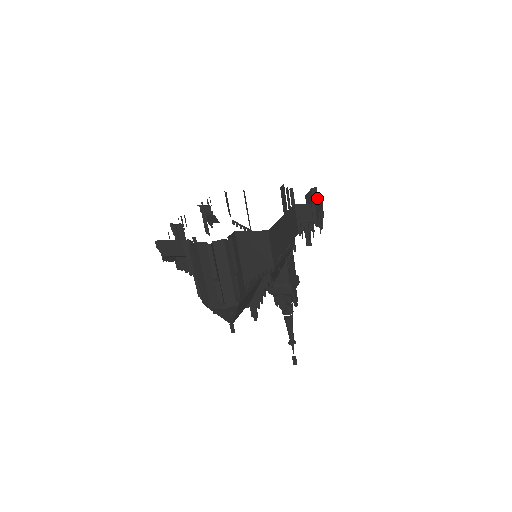
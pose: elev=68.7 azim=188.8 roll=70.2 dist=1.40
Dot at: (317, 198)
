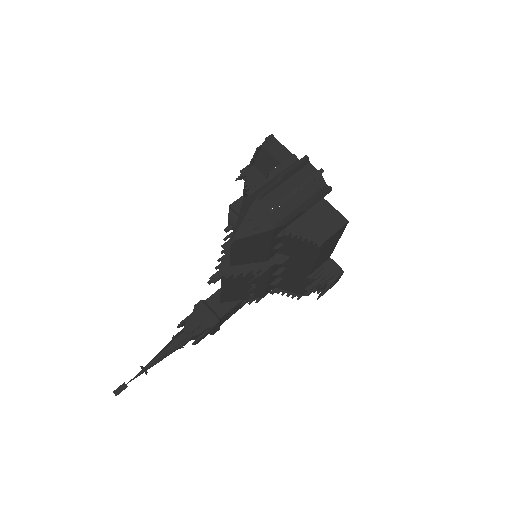
Dot at: occluded
